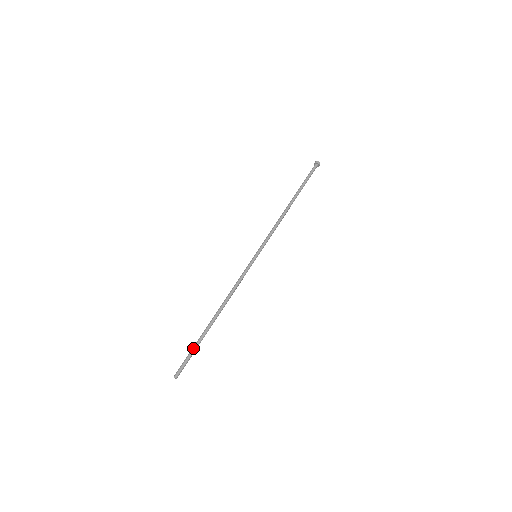
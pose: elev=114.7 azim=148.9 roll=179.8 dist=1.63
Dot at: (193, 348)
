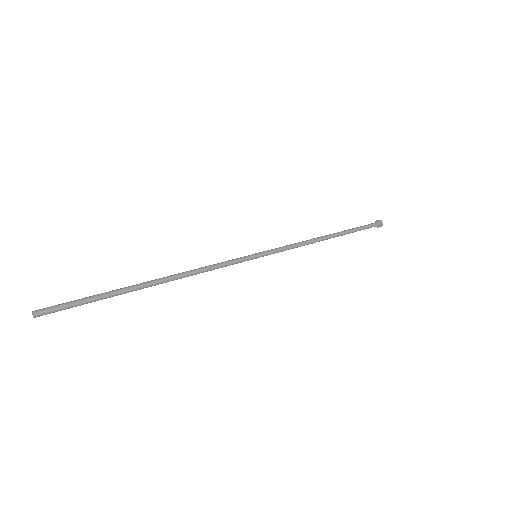
Dot at: (93, 295)
